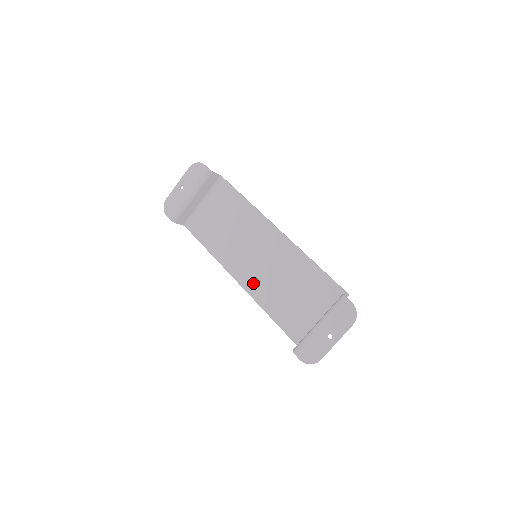
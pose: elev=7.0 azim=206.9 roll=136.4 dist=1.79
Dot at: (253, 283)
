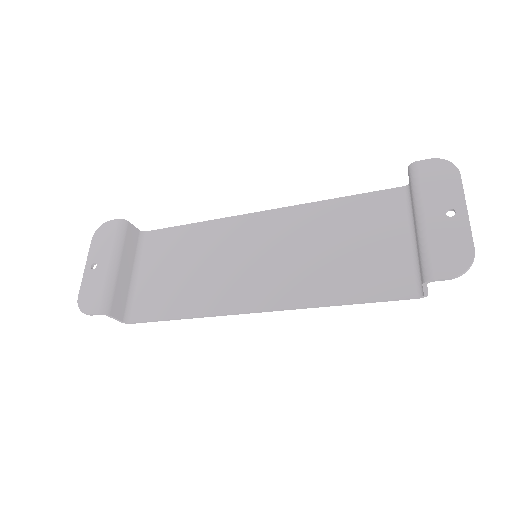
Dot at: (279, 291)
